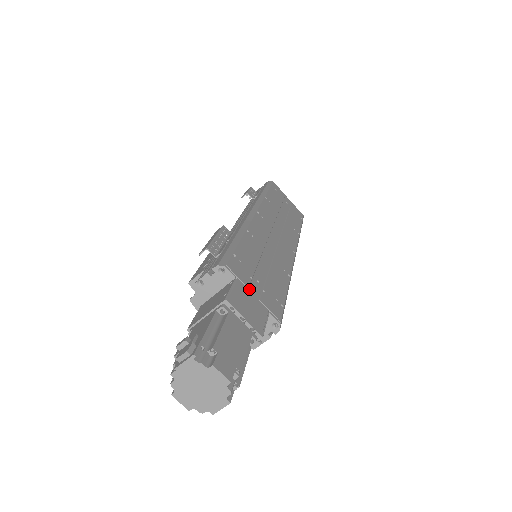
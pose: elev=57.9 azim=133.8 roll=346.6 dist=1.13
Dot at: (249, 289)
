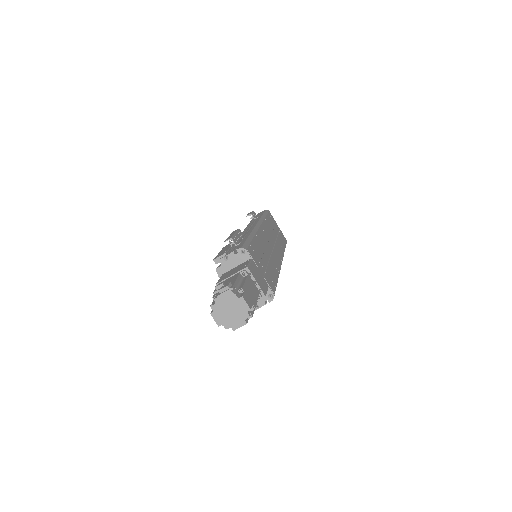
Dot at: (258, 268)
